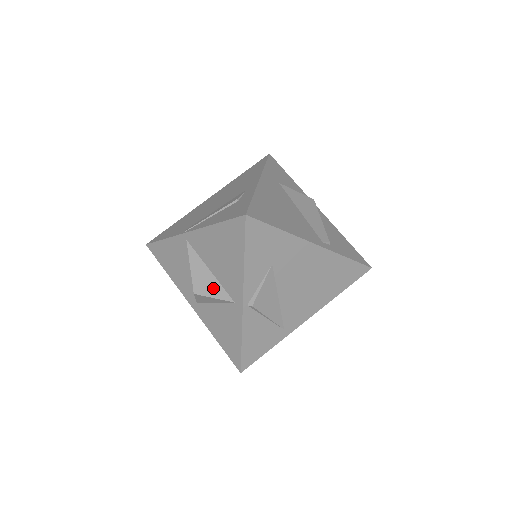
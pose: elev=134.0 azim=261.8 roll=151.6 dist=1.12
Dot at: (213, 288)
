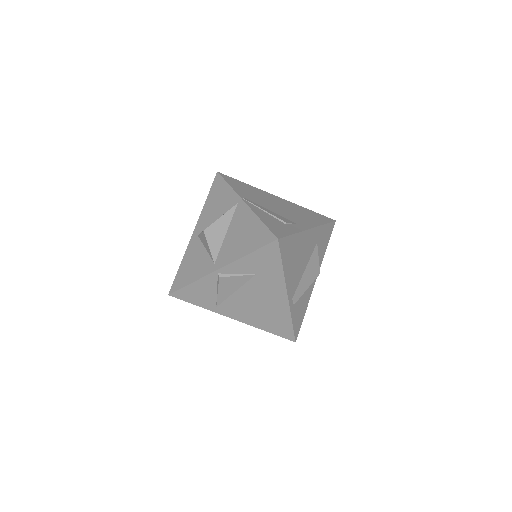
Dot at: (216, 242)
